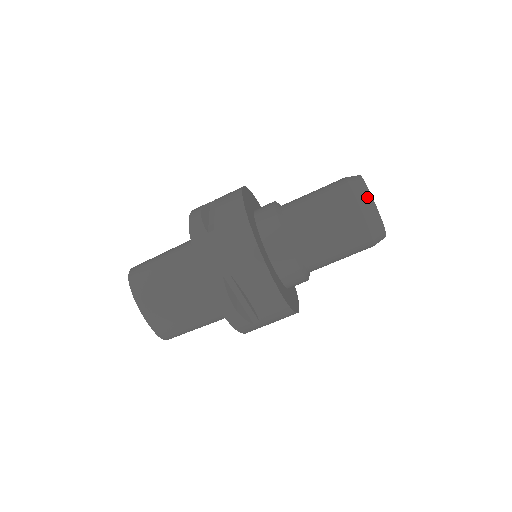
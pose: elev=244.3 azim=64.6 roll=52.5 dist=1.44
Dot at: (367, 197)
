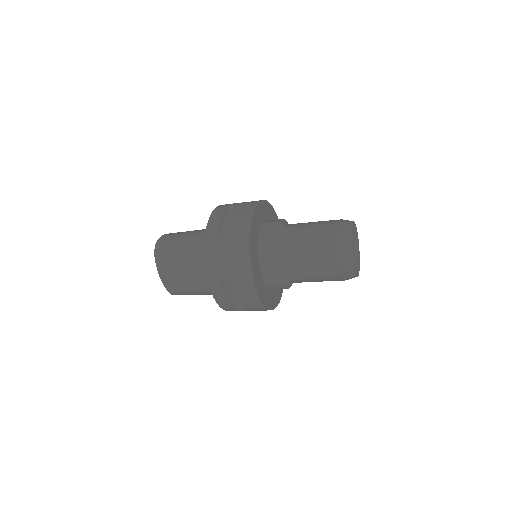
Dot at: (348, 249)
